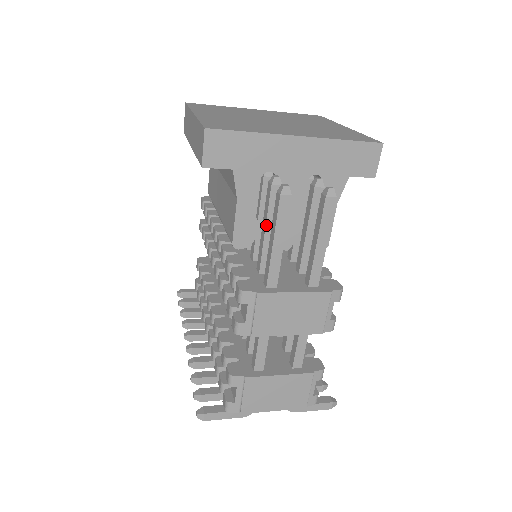
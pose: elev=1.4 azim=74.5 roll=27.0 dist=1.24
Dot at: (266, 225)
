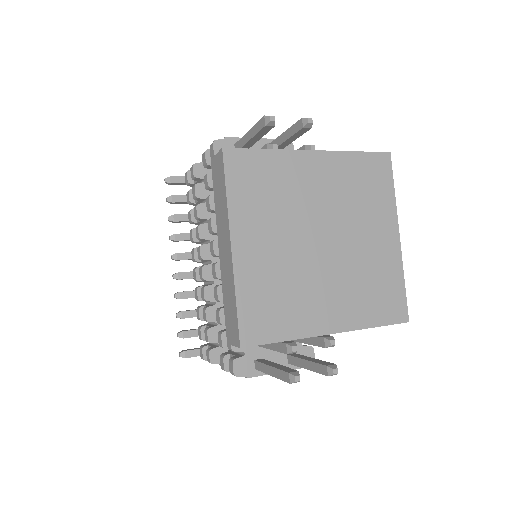
Dot at: (271, 349)
